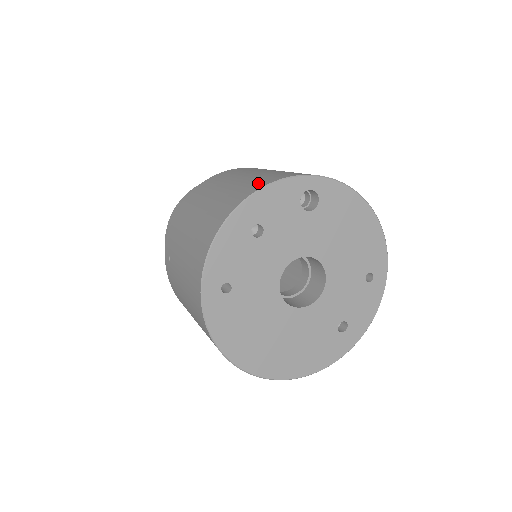
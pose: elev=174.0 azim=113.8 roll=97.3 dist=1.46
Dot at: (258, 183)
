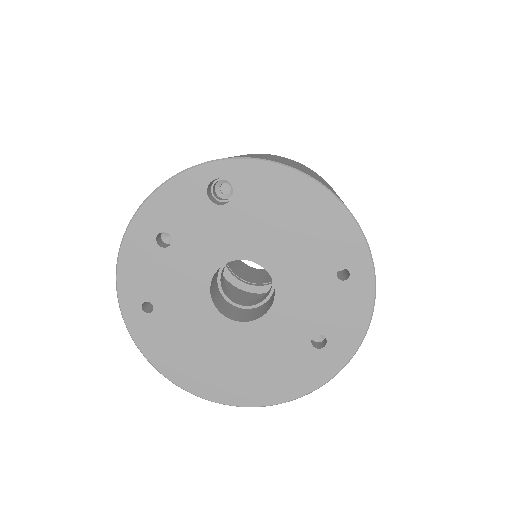
Dot at: occluded
